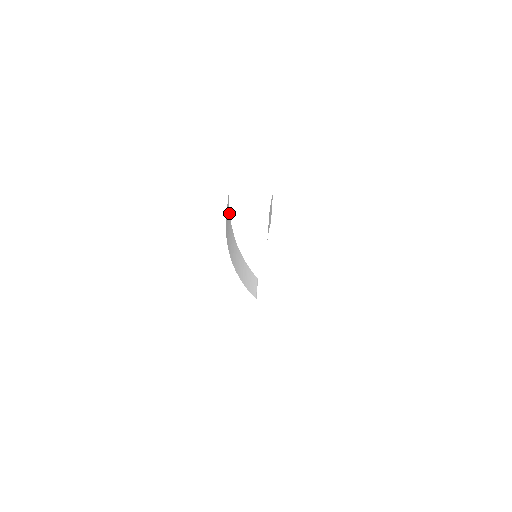
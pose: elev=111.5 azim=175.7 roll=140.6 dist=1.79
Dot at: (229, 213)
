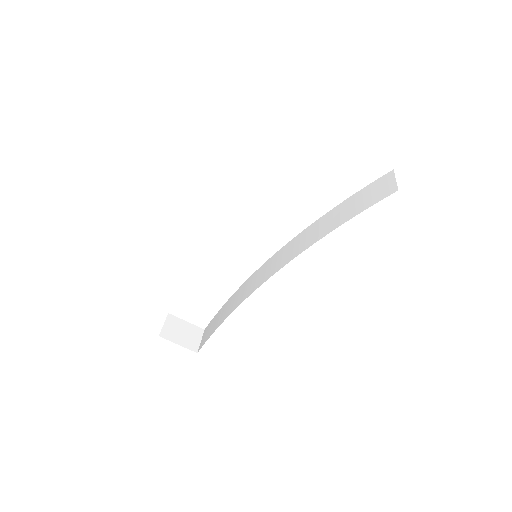
Dot at: occluded
